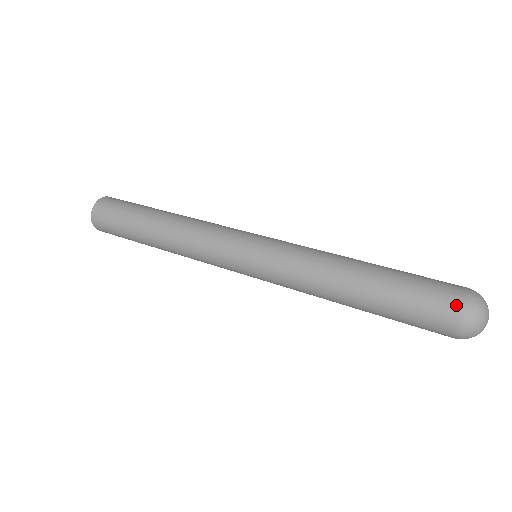
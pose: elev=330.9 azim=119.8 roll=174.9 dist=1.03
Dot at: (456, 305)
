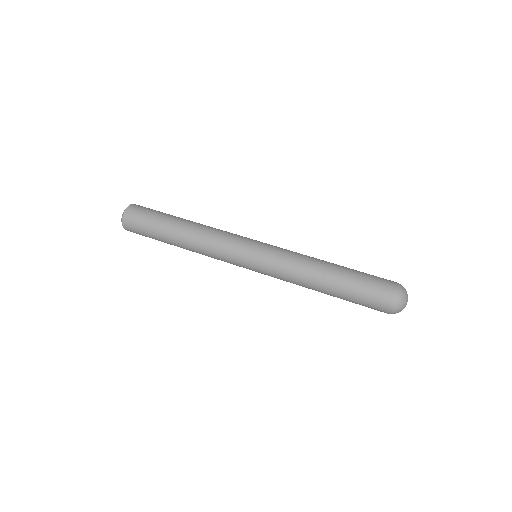
Dot at: (384, 311)
